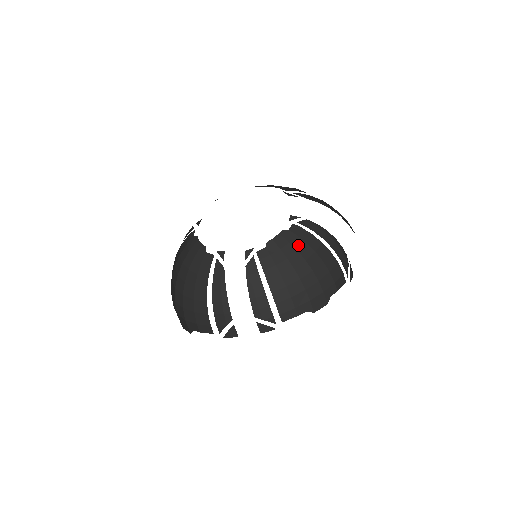
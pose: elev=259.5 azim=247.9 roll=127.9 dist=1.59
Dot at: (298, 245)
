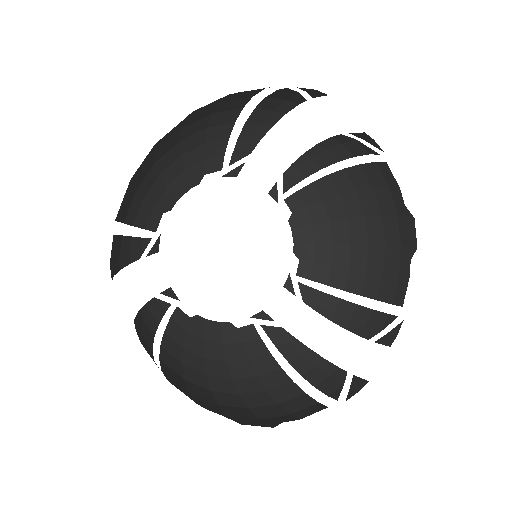
Dot at: (321, 215)
